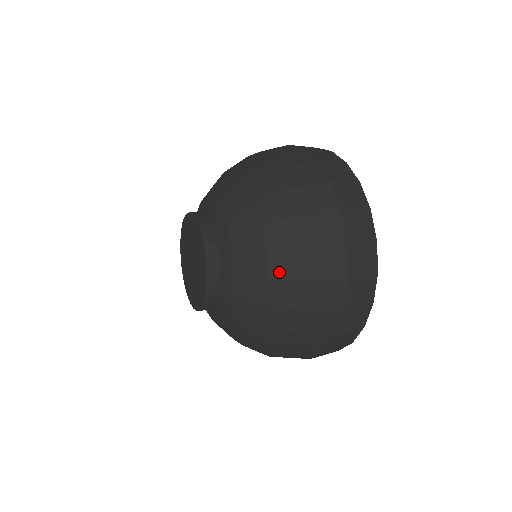
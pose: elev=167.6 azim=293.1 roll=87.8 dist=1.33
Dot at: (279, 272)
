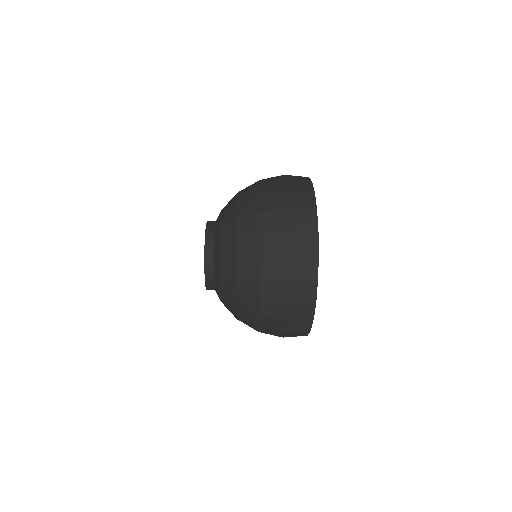
Dot at: (243, 230)
